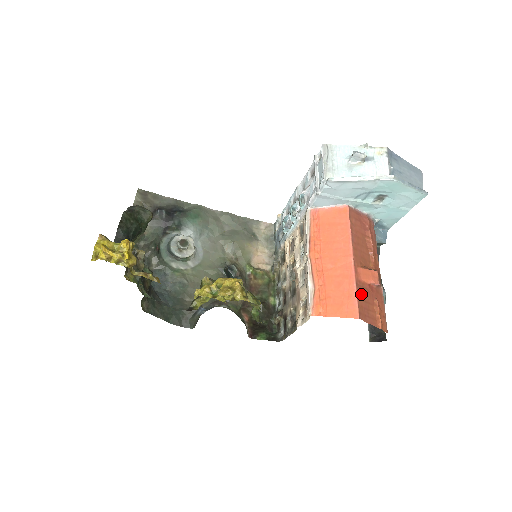
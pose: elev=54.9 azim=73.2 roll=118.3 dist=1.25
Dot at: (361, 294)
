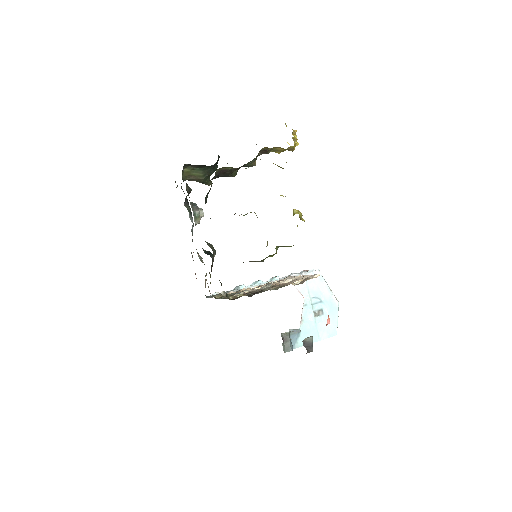
Dot at: occluded
